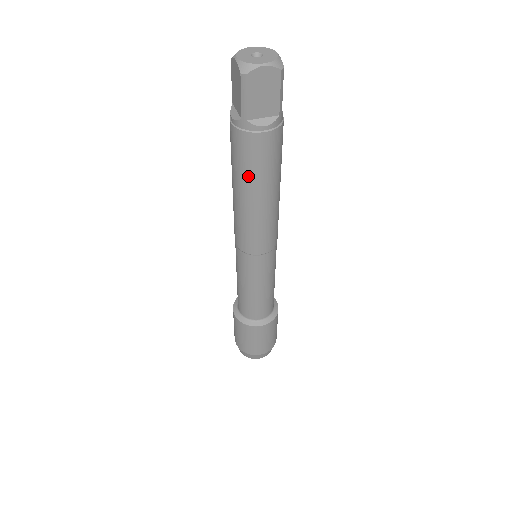
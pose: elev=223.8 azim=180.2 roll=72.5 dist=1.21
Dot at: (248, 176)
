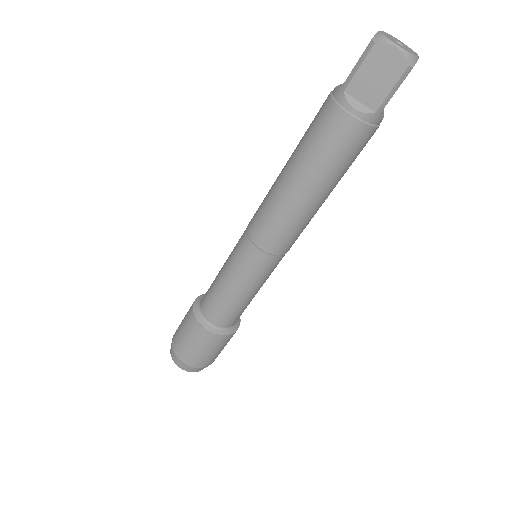
Dot at: (306, 151)
